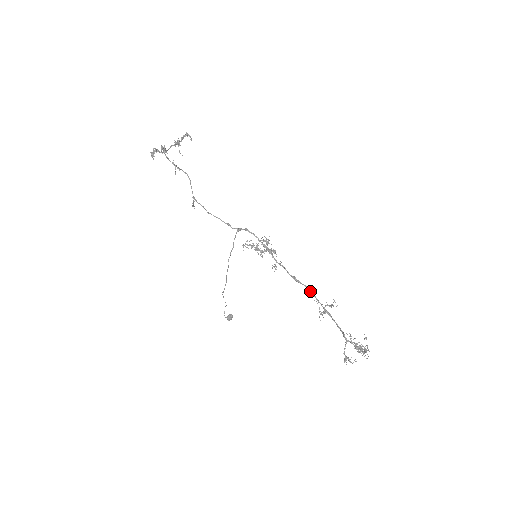
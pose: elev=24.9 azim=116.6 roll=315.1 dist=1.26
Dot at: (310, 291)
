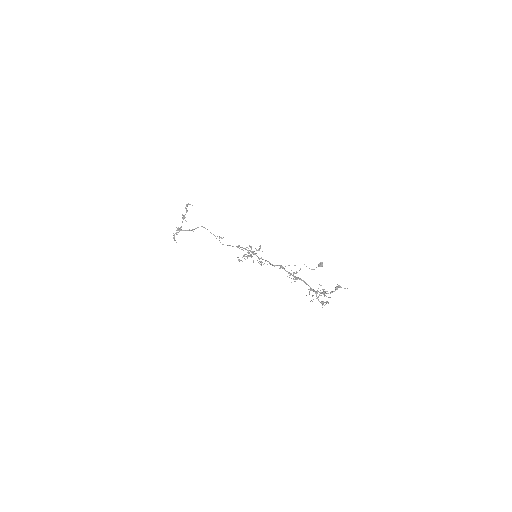
Dot at: (283, 268)
